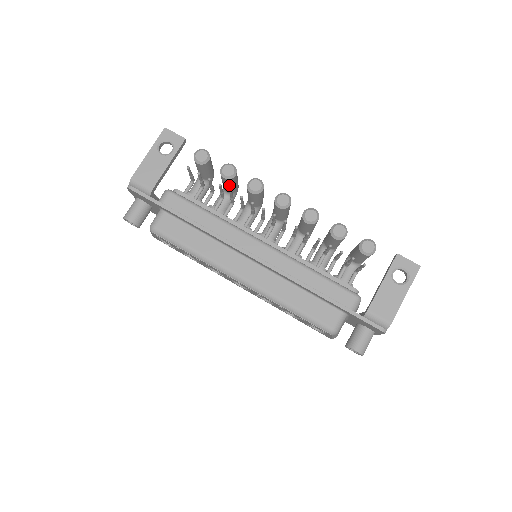
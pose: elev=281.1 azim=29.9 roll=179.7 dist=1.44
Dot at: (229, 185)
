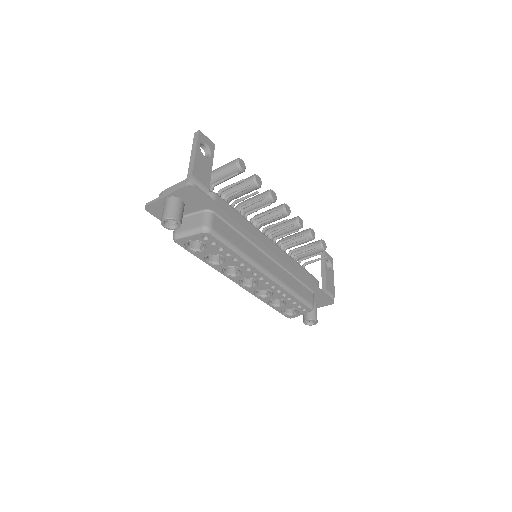
Dot at: (247, 193)
